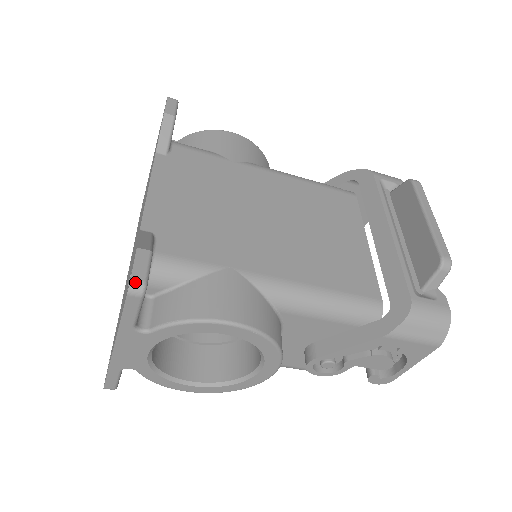
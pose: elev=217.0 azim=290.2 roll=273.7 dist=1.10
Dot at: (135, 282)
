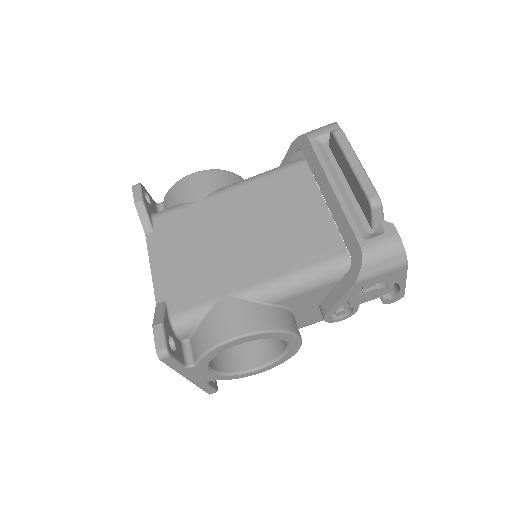
Dot at: (159, 351)
